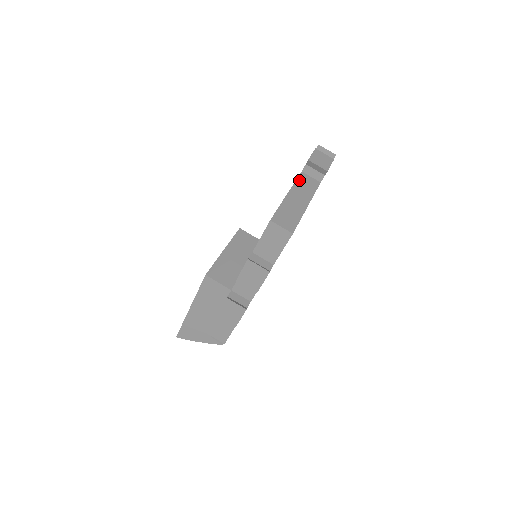
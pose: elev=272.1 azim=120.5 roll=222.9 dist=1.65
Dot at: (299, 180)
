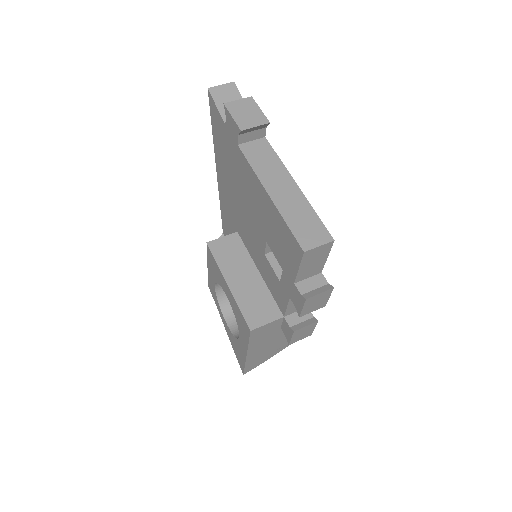
Dot at: (251, 161)
